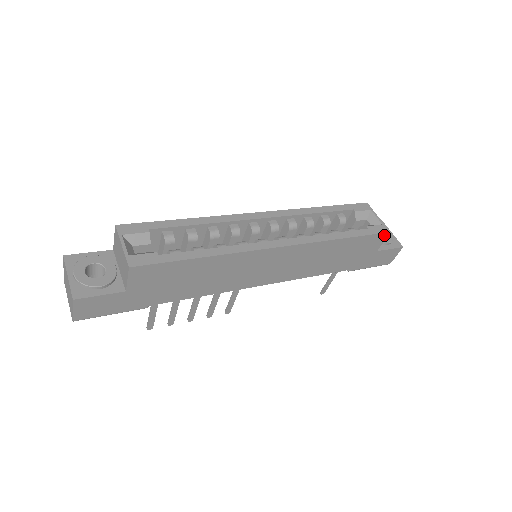
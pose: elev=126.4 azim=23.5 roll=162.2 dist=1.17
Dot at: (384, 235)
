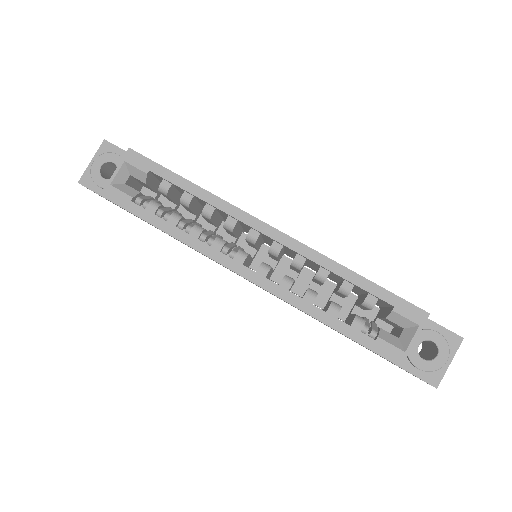
Dot at: (392, 362)
